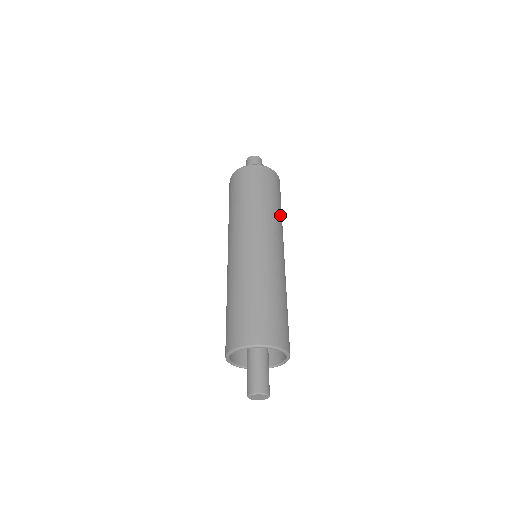
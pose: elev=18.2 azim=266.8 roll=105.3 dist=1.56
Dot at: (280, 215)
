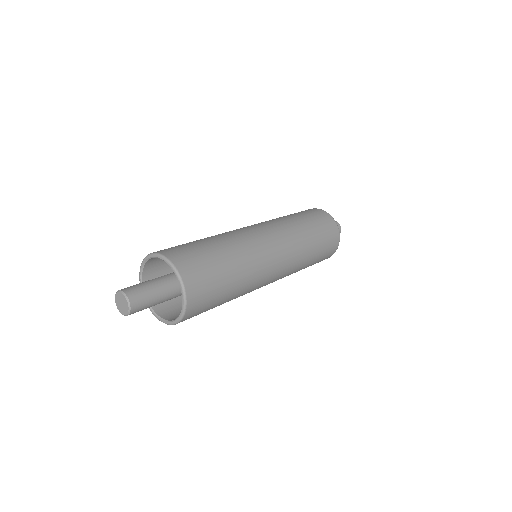
Dot at: (297, 224)
